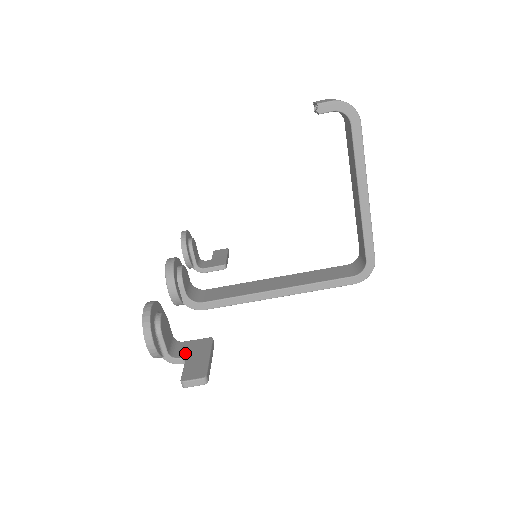
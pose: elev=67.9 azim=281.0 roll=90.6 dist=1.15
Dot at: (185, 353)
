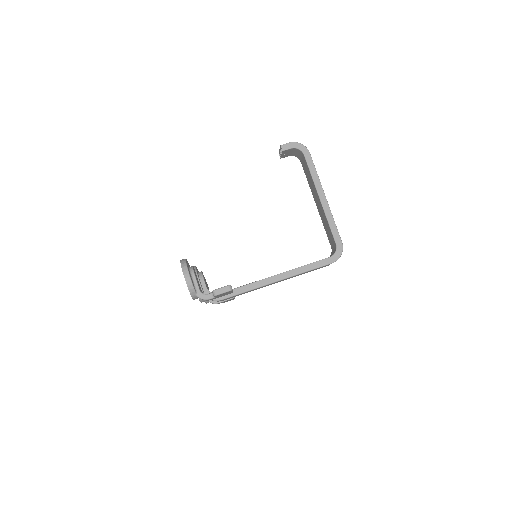
Dot at: occluded
